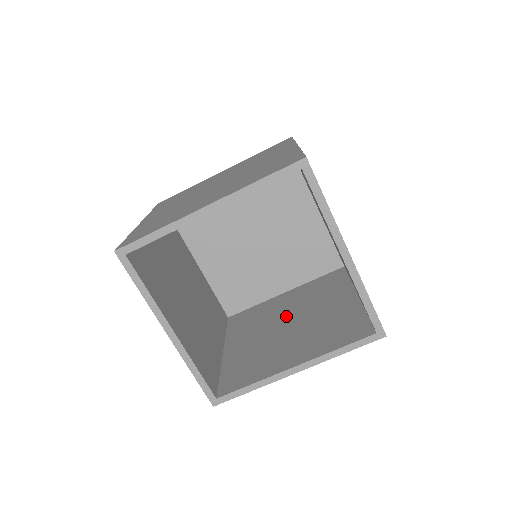
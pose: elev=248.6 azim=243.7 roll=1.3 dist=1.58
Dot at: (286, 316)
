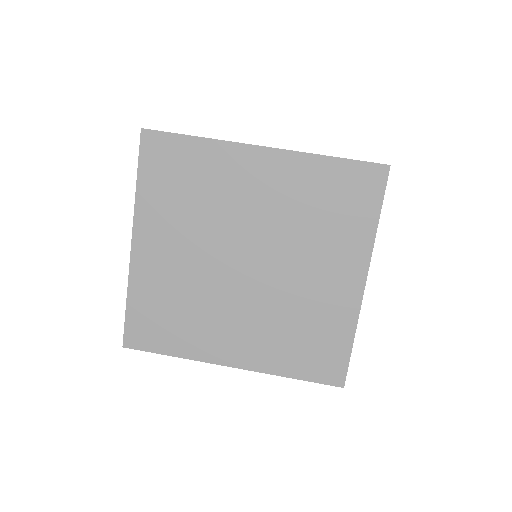
Dot at: occluded
